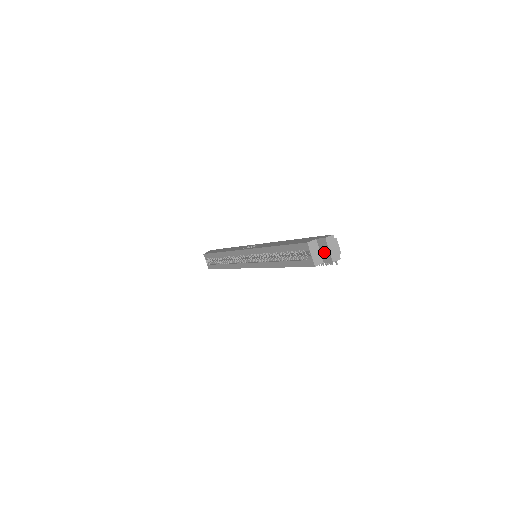
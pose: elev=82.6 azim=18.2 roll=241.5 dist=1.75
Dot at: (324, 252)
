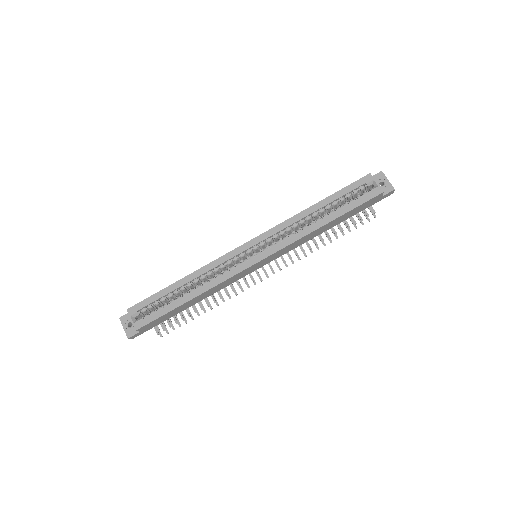
Dot at: (381, 186)
